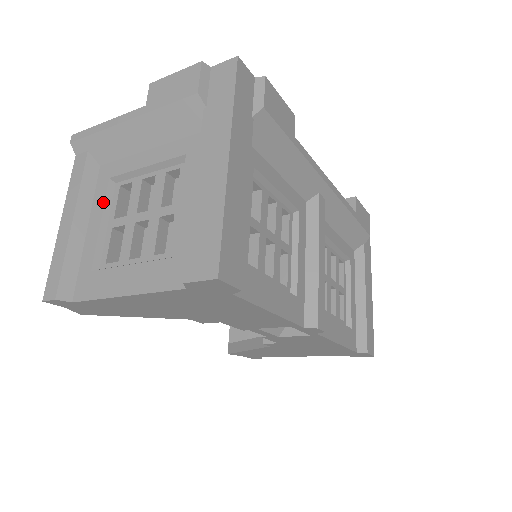
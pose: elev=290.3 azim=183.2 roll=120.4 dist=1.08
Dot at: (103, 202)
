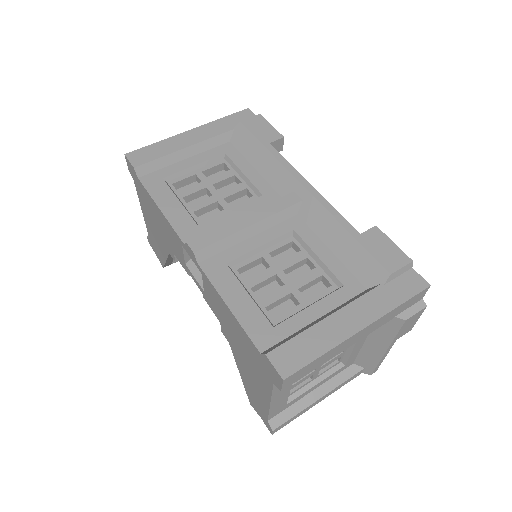
Dot at: occluded
